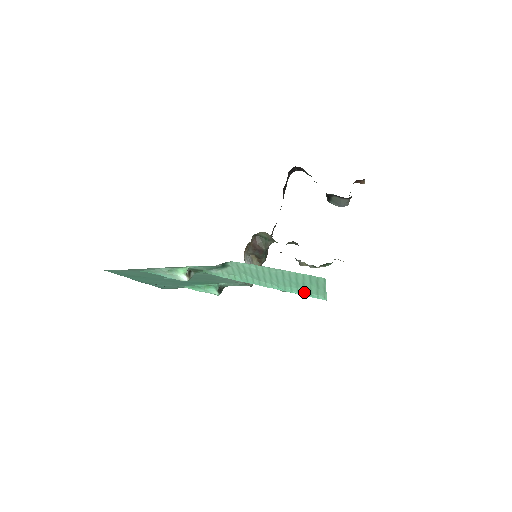
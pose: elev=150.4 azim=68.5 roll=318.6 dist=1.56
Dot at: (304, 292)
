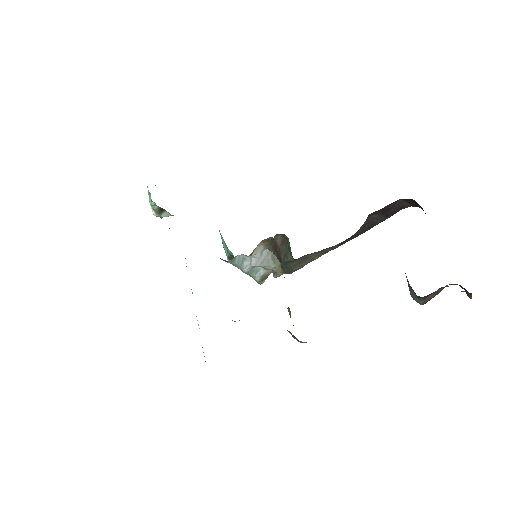
Dot at: occluded
